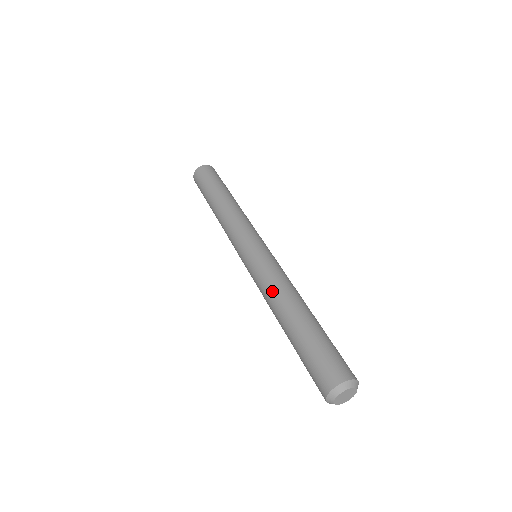
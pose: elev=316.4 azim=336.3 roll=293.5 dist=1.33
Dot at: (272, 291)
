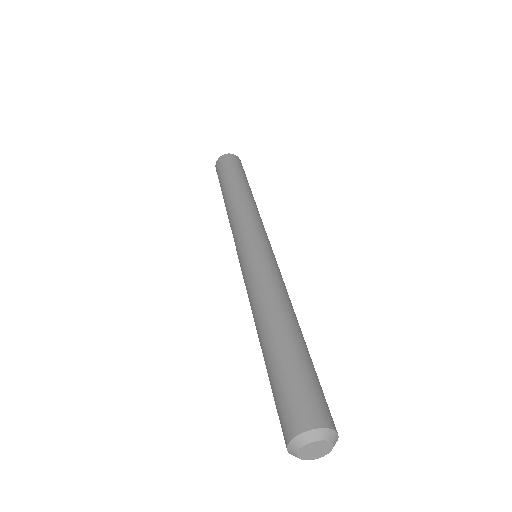
Dot at: (274, 291)
